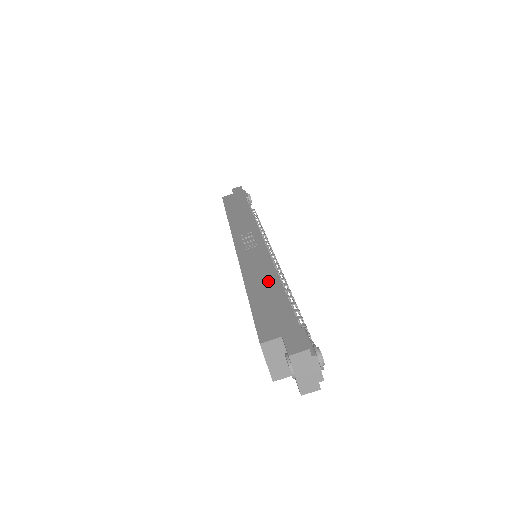
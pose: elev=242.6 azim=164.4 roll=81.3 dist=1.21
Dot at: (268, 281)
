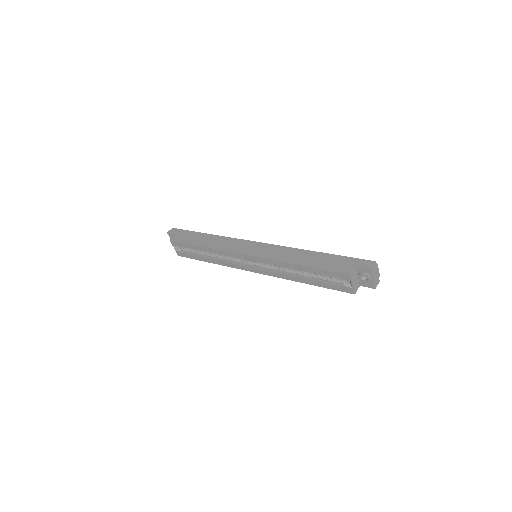
Dot at: (304, 255)
